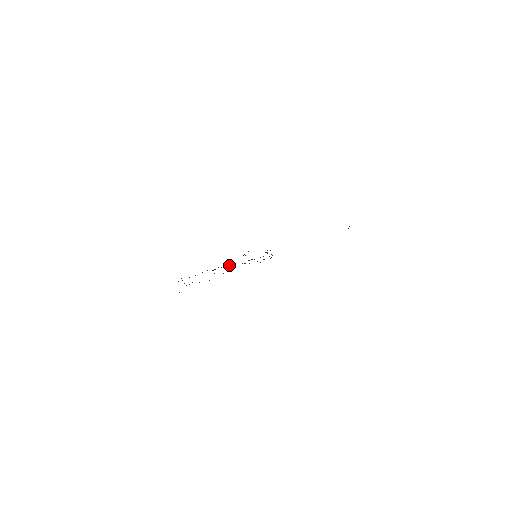
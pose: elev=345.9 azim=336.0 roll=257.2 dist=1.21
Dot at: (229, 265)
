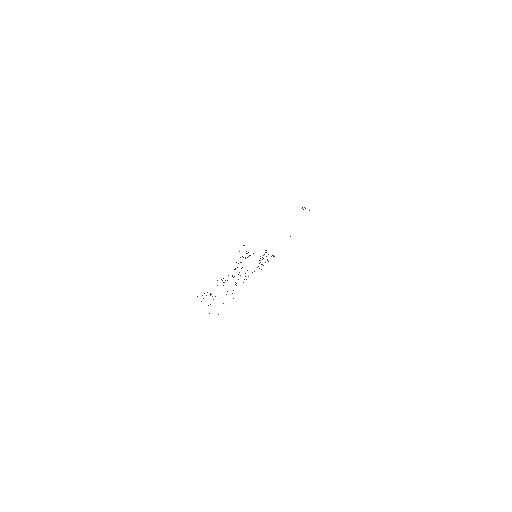
Dot at: occluded
